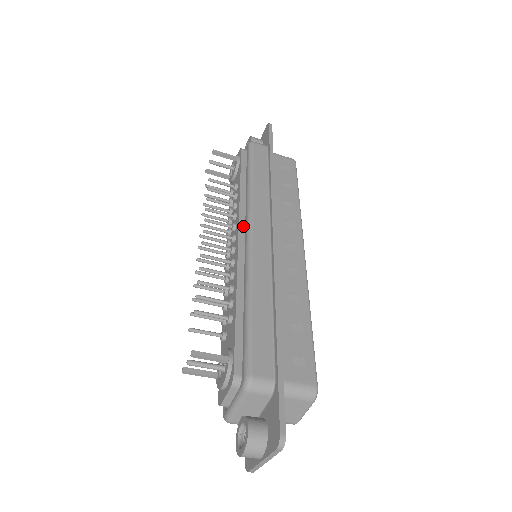
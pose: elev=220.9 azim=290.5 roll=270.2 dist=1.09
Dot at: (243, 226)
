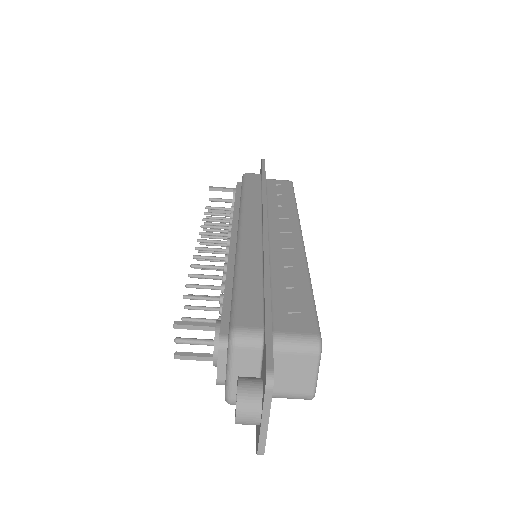
Dot at: (236, 228)
